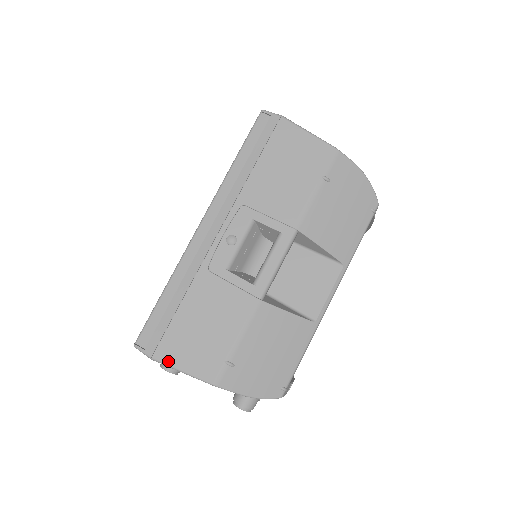
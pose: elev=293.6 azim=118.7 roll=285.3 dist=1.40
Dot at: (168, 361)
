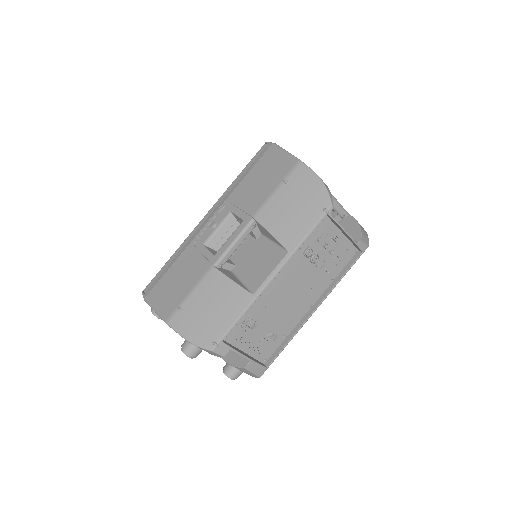
Dot at: (151, 302)
